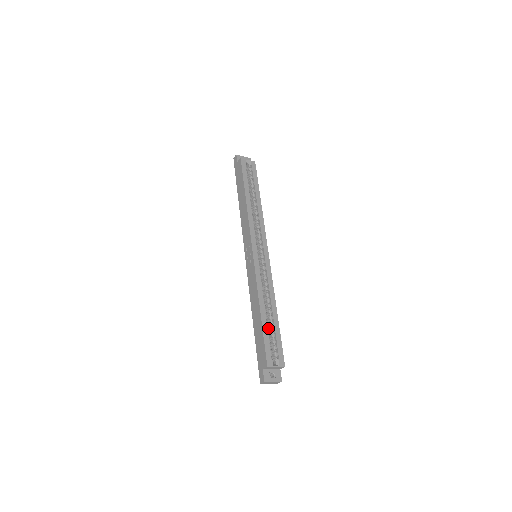
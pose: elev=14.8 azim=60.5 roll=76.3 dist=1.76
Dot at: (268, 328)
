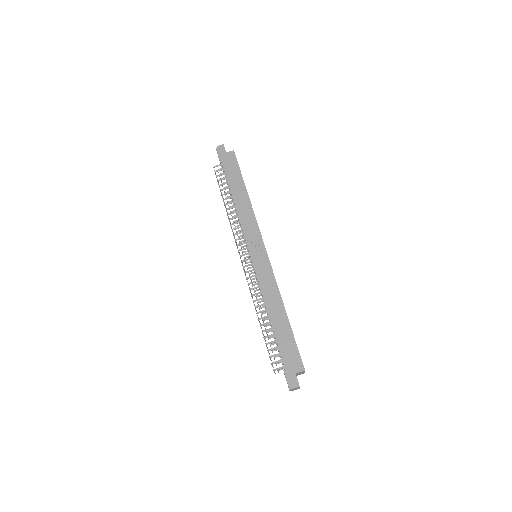
Dot at: occluded
